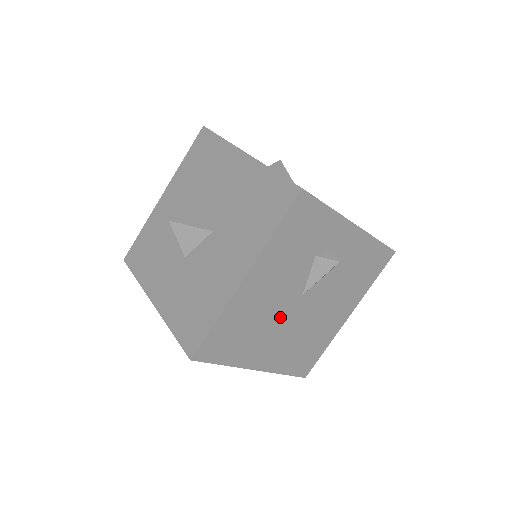
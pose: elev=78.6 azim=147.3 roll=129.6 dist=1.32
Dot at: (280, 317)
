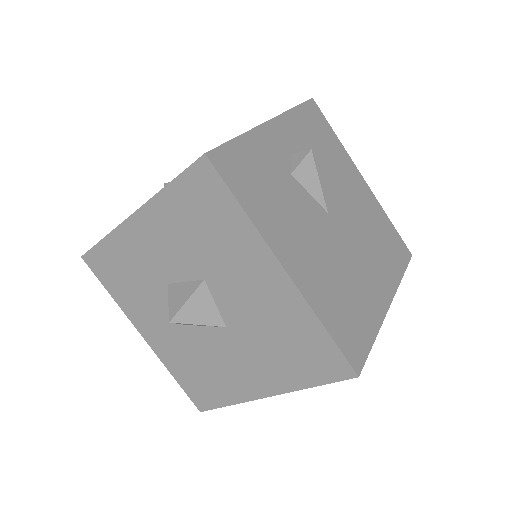
Dot at: occluded
